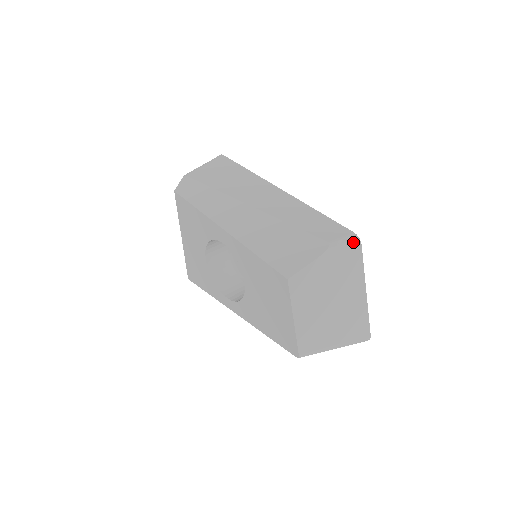
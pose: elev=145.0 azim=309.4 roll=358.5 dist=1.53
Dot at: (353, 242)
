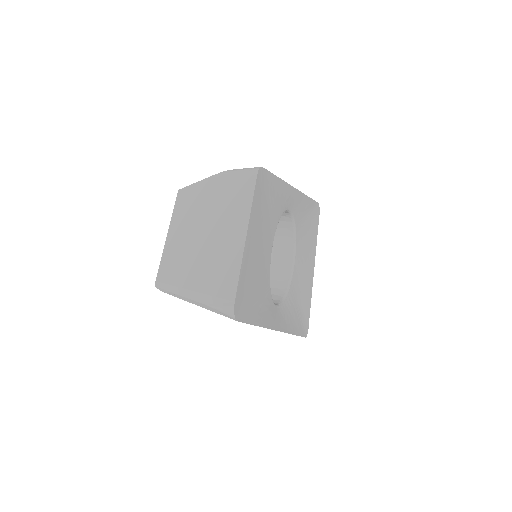
Dot at: (250, 170)
